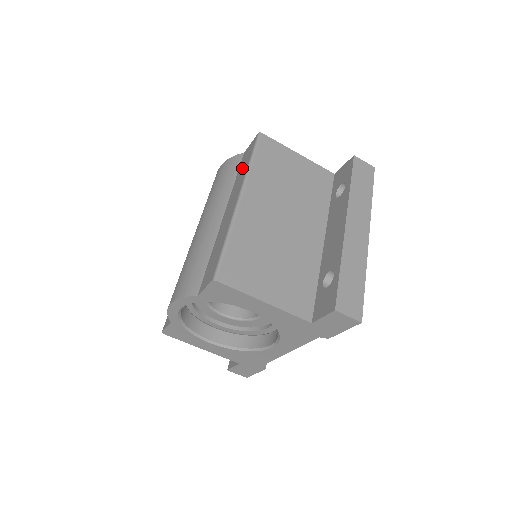
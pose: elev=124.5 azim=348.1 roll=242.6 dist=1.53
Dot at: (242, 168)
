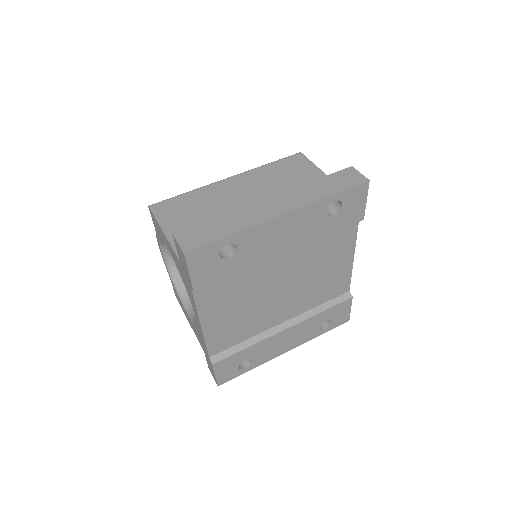
Dot at: occluded
